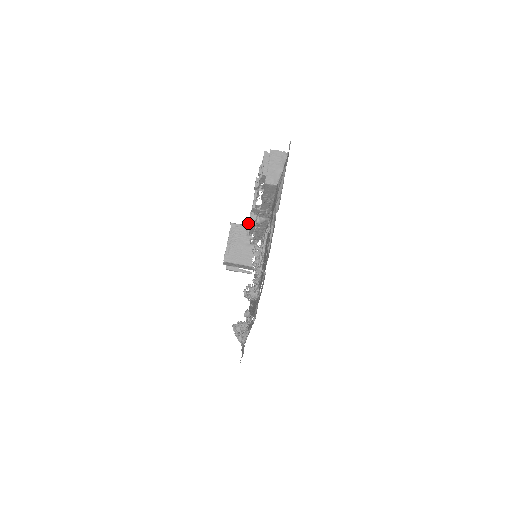
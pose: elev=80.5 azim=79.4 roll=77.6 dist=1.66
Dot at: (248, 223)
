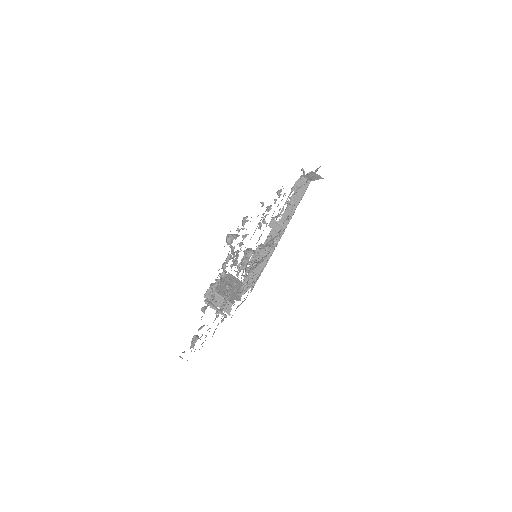
Dot at: occluded
